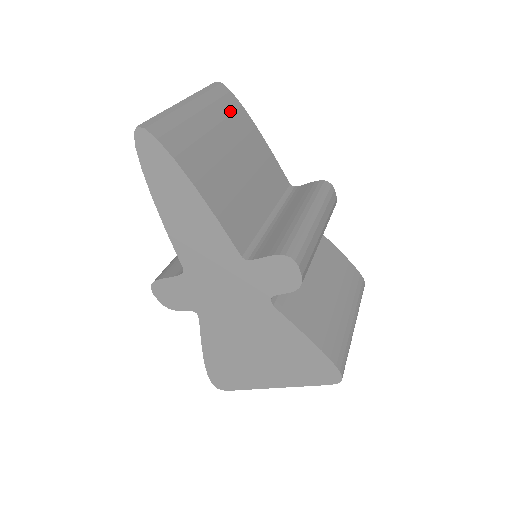
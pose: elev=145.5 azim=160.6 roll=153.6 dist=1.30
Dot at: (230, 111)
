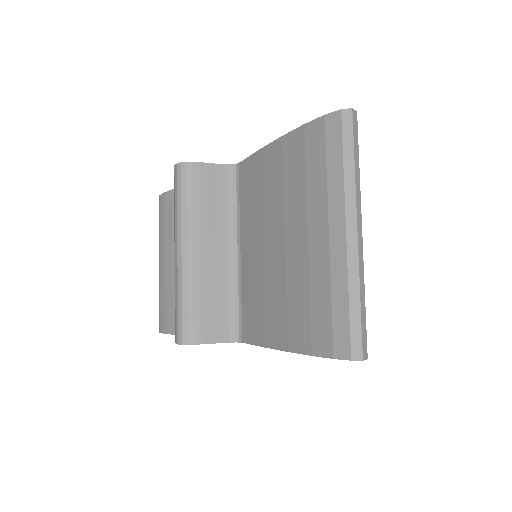
Dot at: occluded
